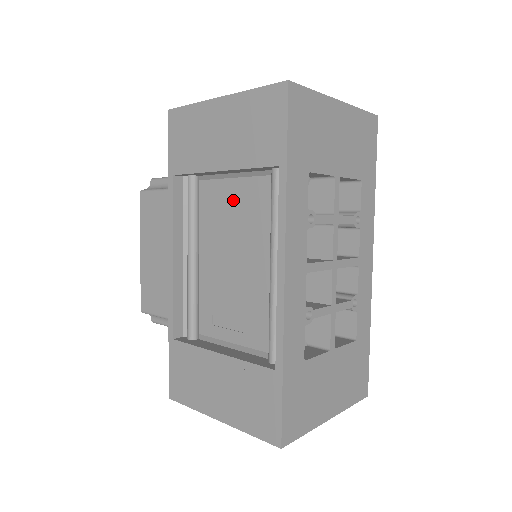
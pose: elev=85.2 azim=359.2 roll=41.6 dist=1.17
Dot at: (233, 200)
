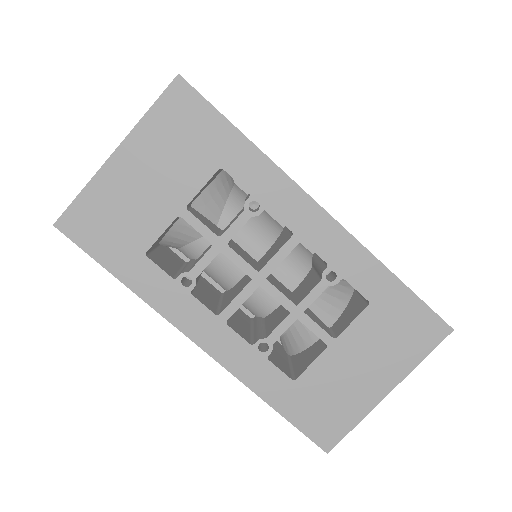
Dot at: occluded
